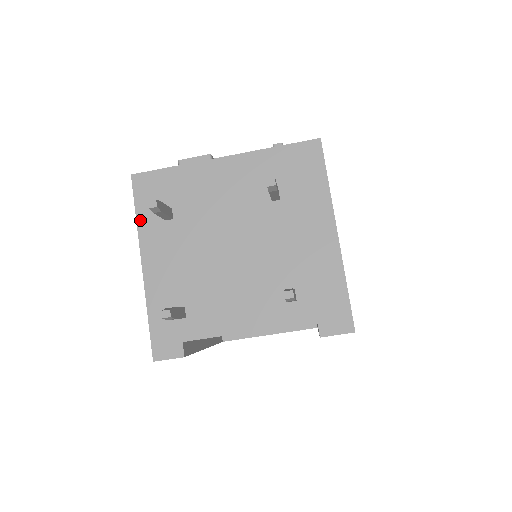
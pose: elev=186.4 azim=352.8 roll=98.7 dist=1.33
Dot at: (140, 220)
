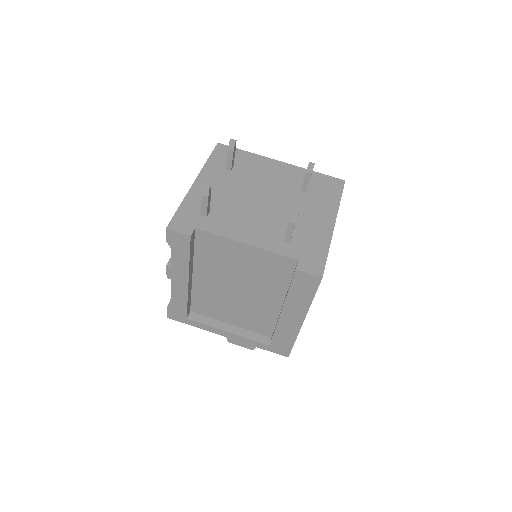
Dot at: (209, 162)
